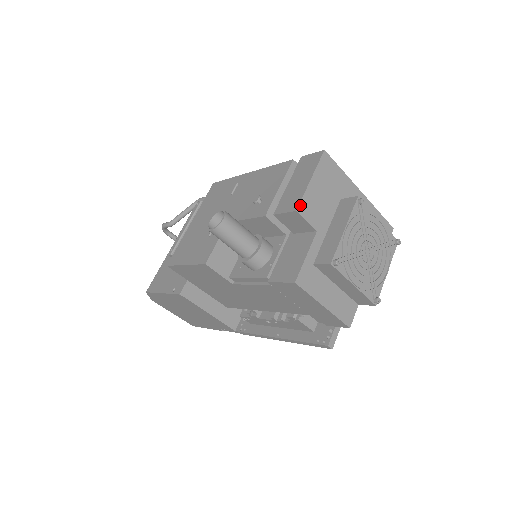
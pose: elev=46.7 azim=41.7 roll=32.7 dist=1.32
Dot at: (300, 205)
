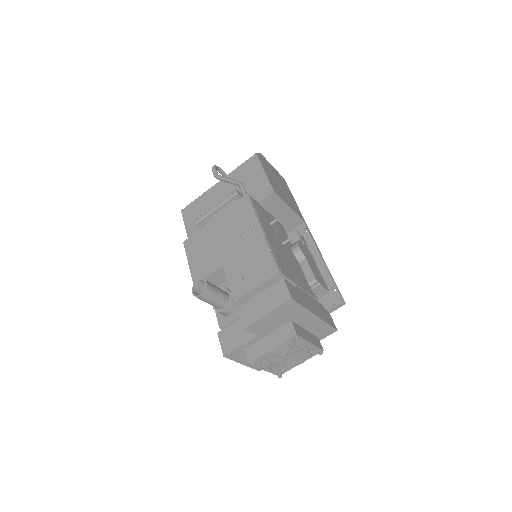
Dot at: (249, 326)
